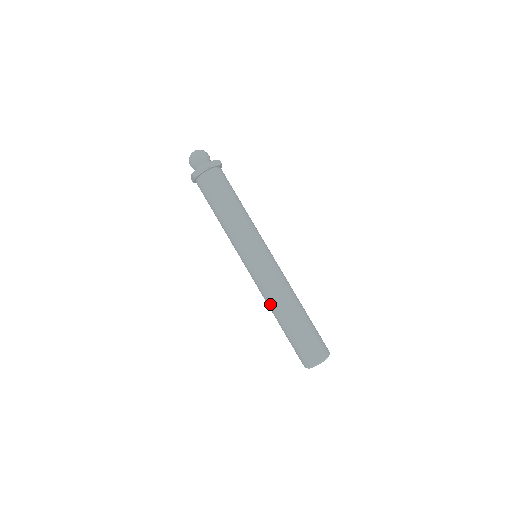
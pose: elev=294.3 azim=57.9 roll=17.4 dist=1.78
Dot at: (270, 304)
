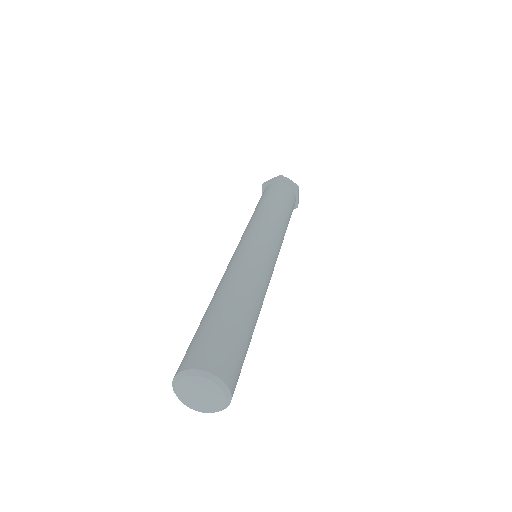
Dot at: occluded
